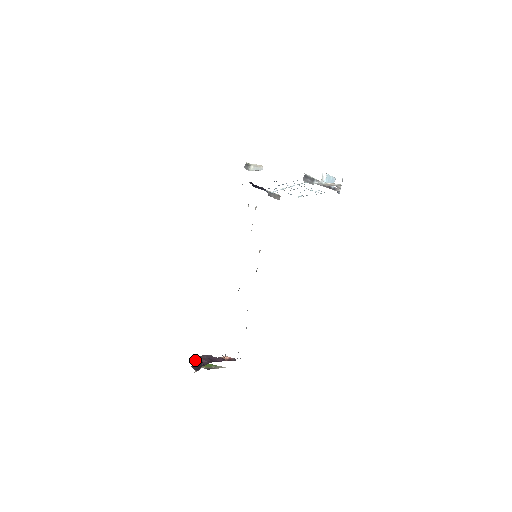
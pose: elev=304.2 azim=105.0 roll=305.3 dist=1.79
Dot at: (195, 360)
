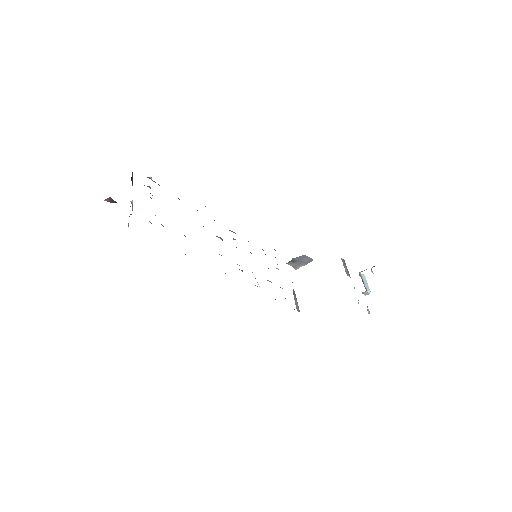
Dot at: occluded
